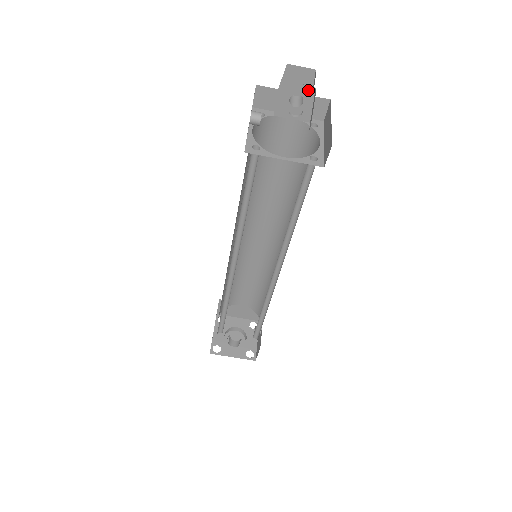
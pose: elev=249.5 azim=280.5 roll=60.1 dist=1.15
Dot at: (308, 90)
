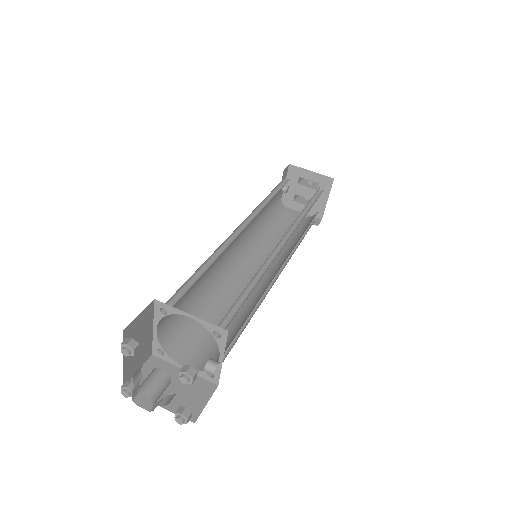
Dot at: occluded
